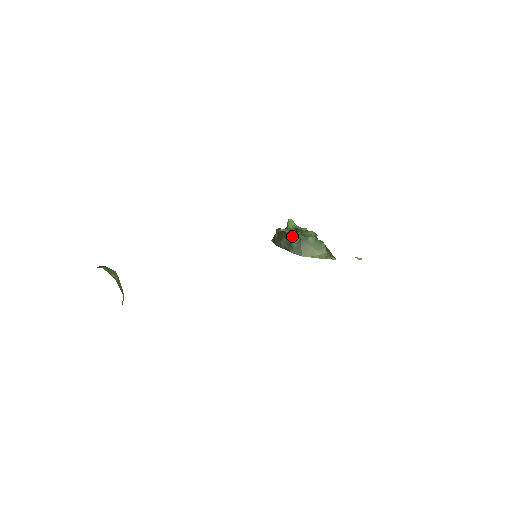
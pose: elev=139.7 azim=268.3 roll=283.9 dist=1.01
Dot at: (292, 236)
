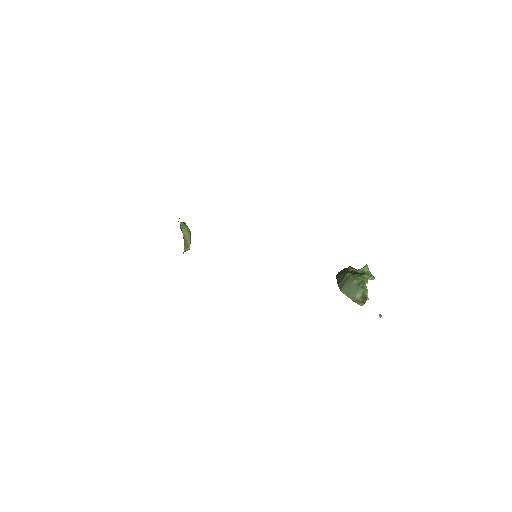
Dot at: (345, 273)
